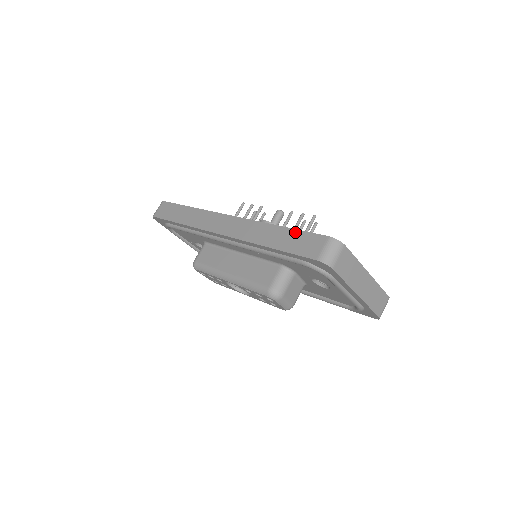
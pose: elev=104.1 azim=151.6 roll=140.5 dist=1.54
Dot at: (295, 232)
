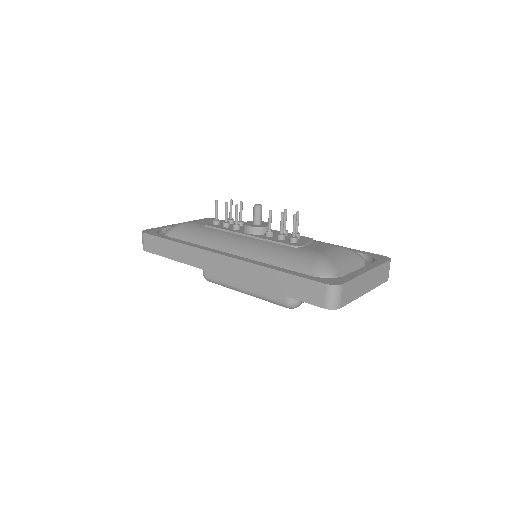
Dot at: (292, 278)
